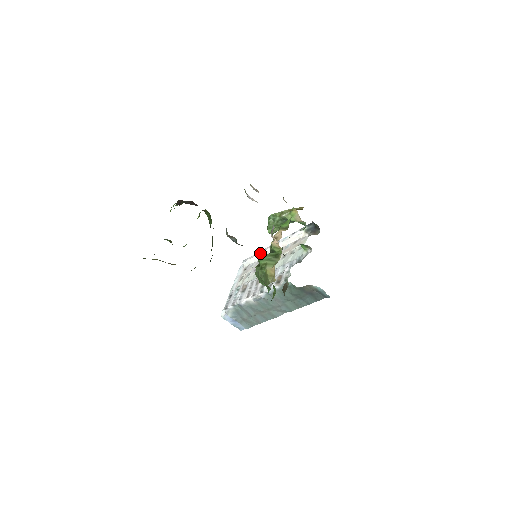
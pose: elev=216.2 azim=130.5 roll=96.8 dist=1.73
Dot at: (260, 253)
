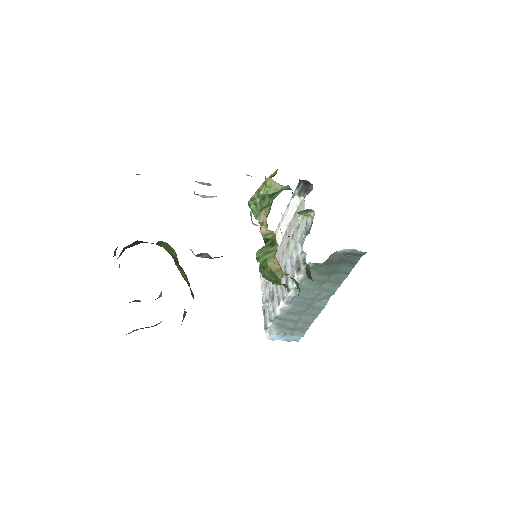
Dot at: occluded
